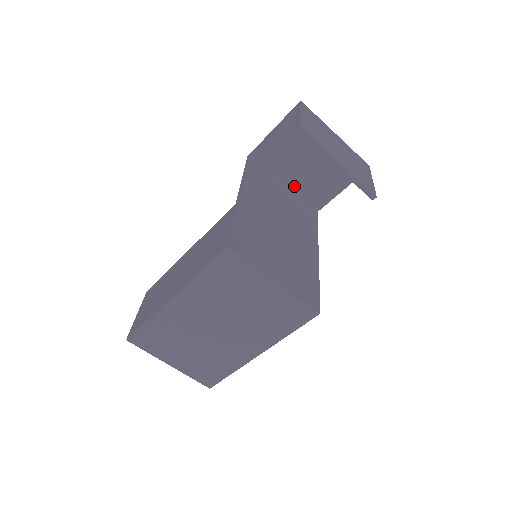
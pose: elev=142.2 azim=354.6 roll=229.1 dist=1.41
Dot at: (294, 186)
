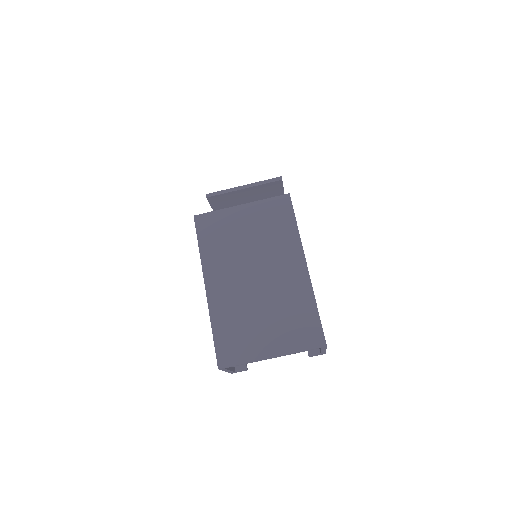
Dot at: occluded
